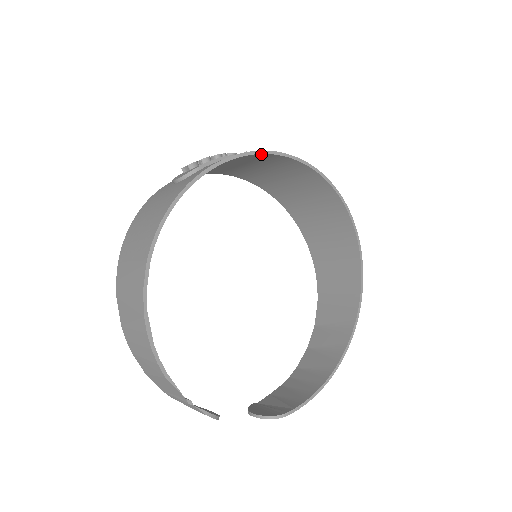
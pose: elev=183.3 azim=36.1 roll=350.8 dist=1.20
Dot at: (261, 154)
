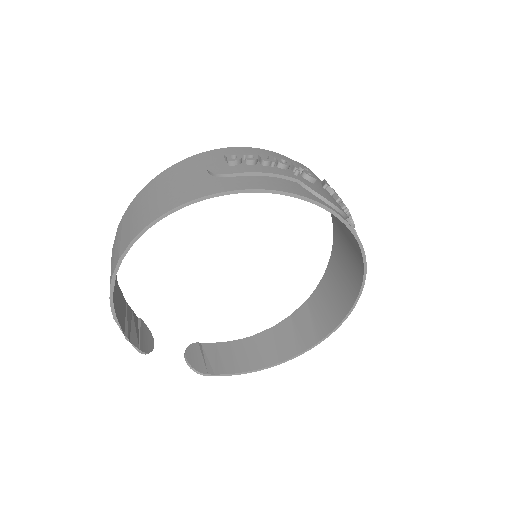
Dot at: (296, 196)
